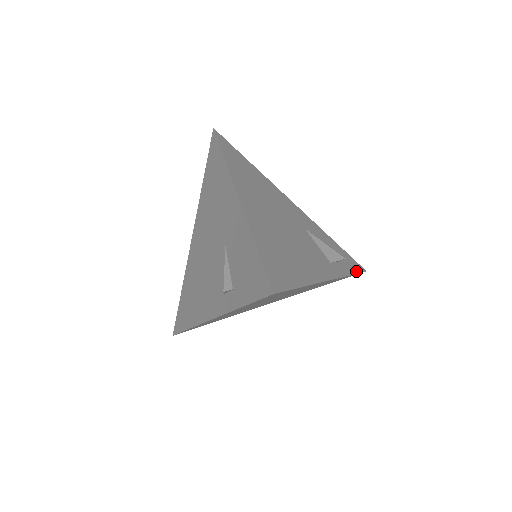
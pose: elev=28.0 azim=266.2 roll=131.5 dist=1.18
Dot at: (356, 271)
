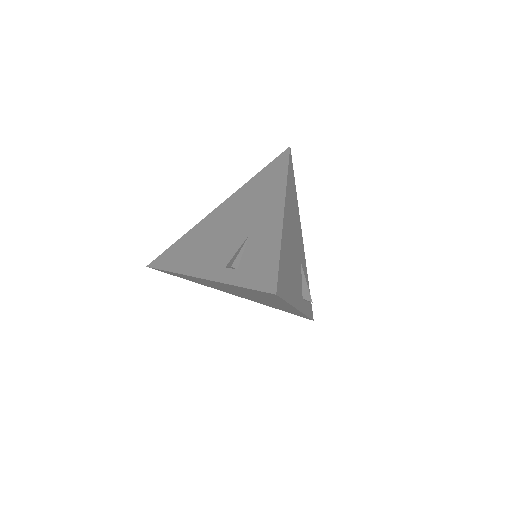
Dot at: (310, 316)
